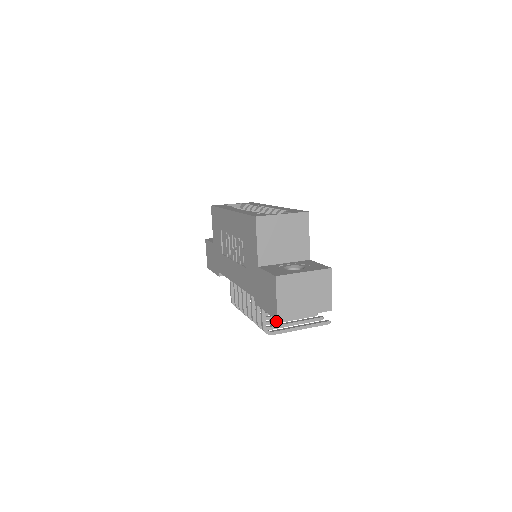
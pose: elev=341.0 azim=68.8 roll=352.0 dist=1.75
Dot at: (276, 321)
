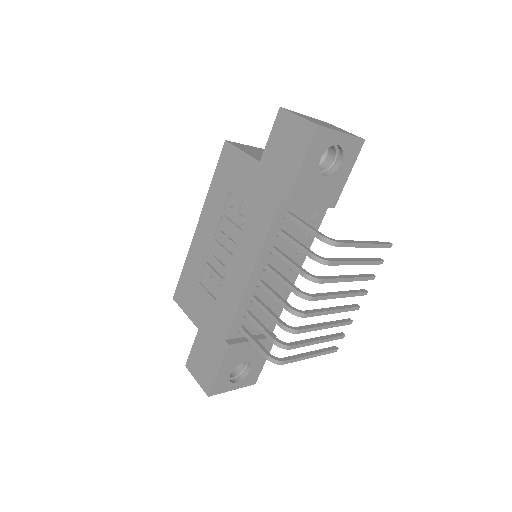
Dot at: (335, 277)
